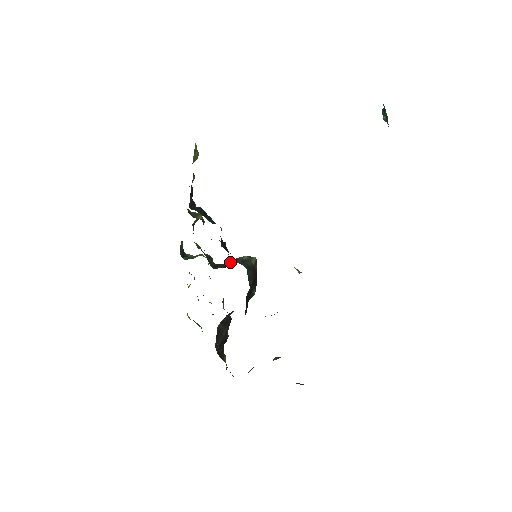
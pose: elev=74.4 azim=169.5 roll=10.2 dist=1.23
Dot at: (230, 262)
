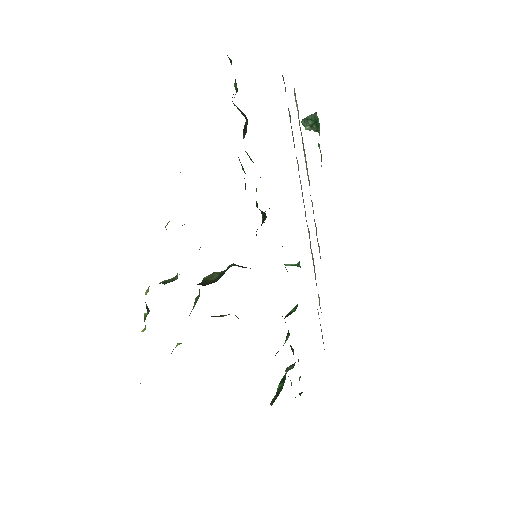
Dot at: (206, 280)
